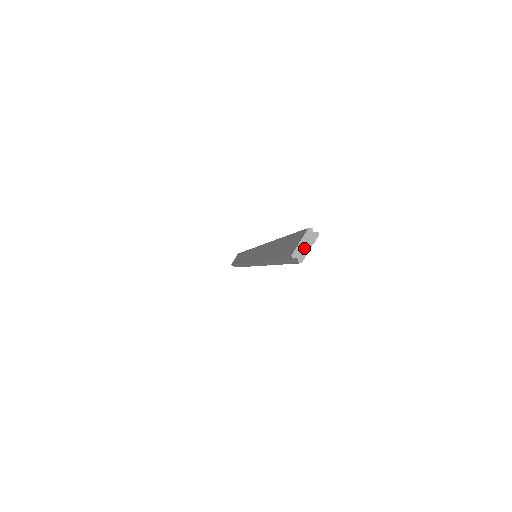
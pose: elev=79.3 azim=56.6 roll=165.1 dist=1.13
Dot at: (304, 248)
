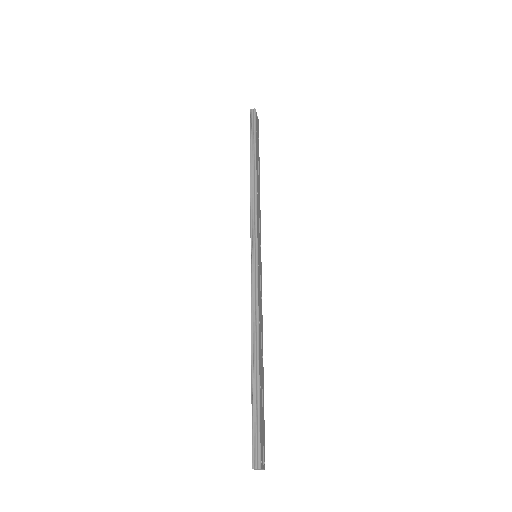
Dot at: (259, 469)
